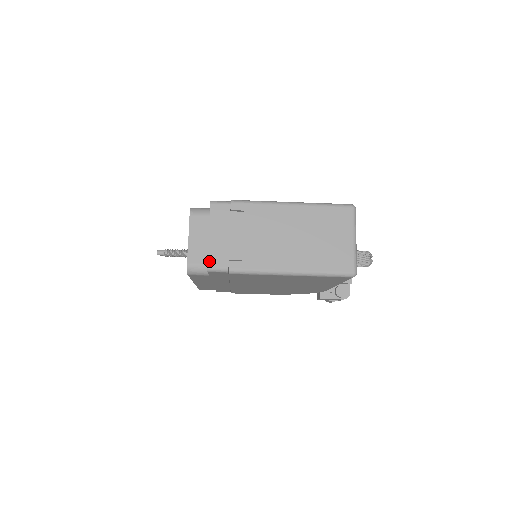
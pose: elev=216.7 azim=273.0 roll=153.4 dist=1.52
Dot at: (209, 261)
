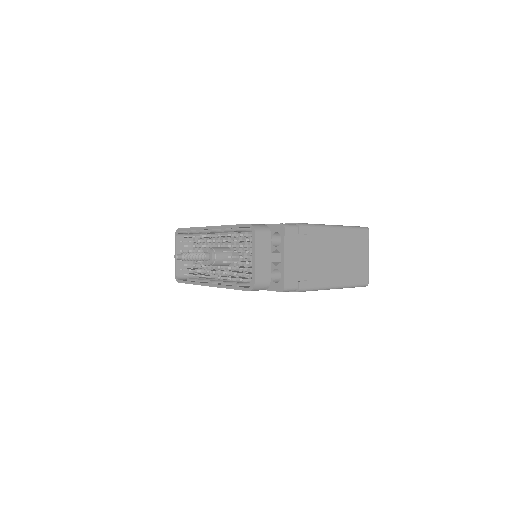
Dot at: (285, 283)
